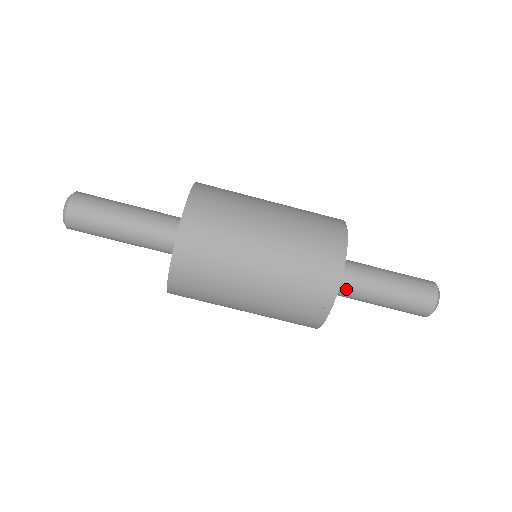
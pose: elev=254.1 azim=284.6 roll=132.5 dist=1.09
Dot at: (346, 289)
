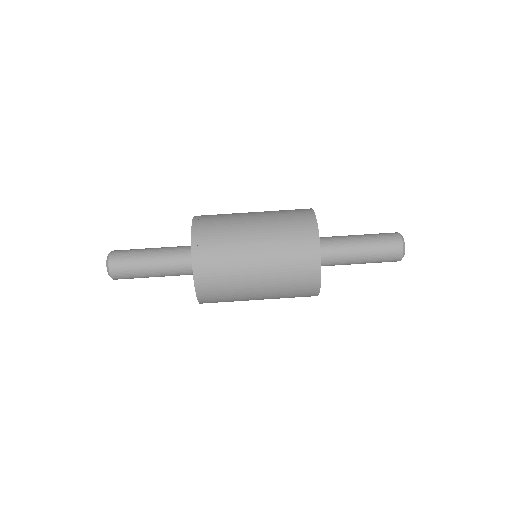
Dot at: (330, 258)
